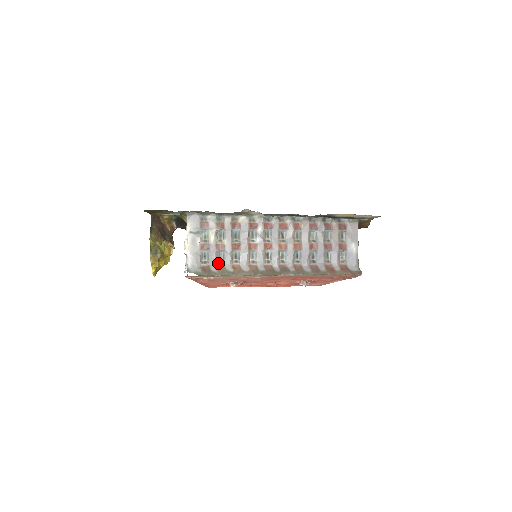
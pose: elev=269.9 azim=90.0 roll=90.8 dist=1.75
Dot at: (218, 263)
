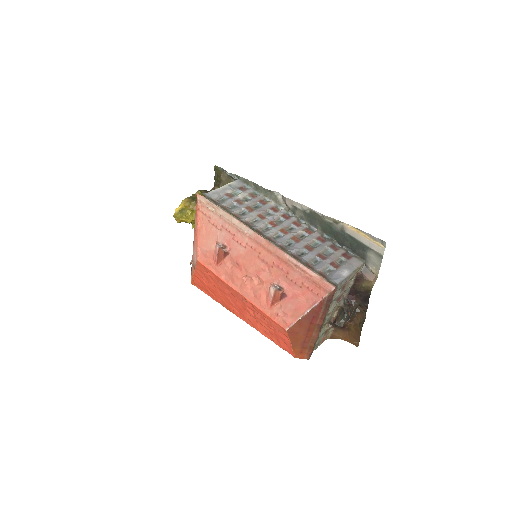
Dot at: (227, 207)
